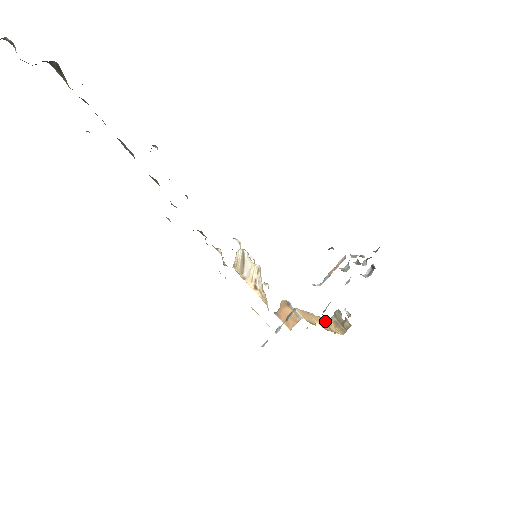
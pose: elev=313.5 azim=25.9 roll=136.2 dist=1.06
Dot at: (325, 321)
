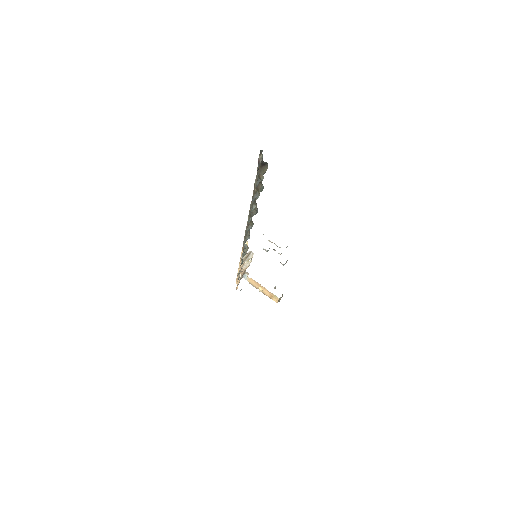
Dot at: (272, 295)
